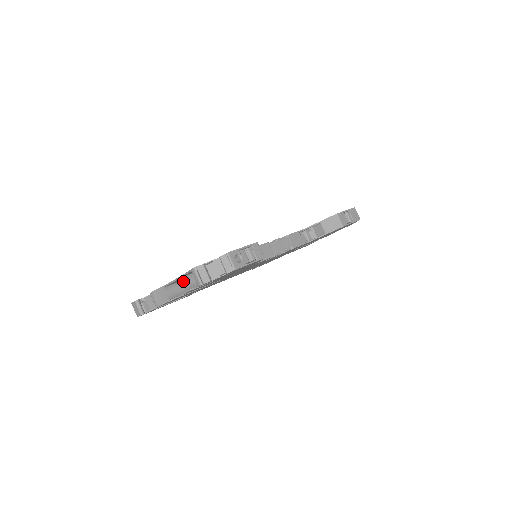
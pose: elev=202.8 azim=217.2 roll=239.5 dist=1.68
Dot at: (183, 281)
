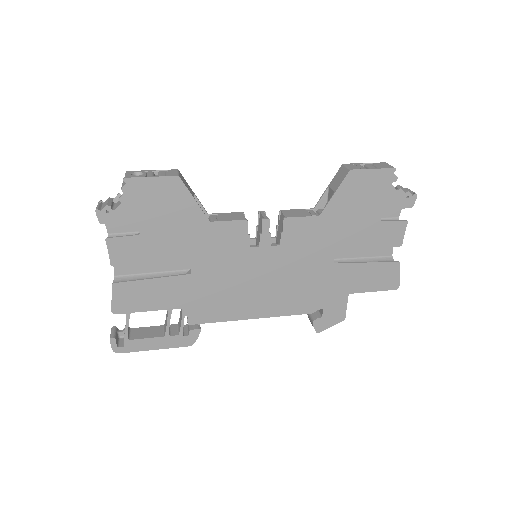
Dot at: occluded
